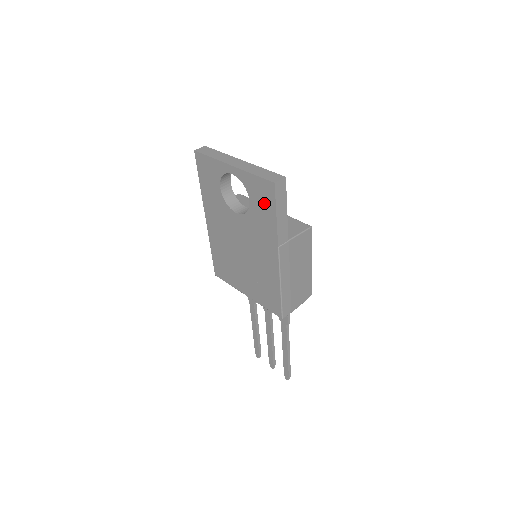
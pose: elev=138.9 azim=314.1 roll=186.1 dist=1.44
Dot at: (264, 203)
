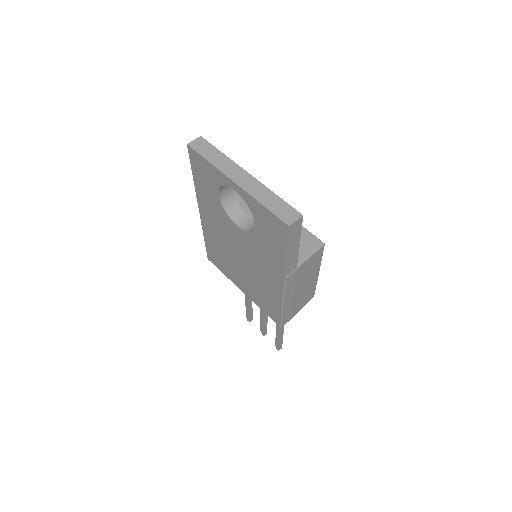
Dot at: (273, 236)
